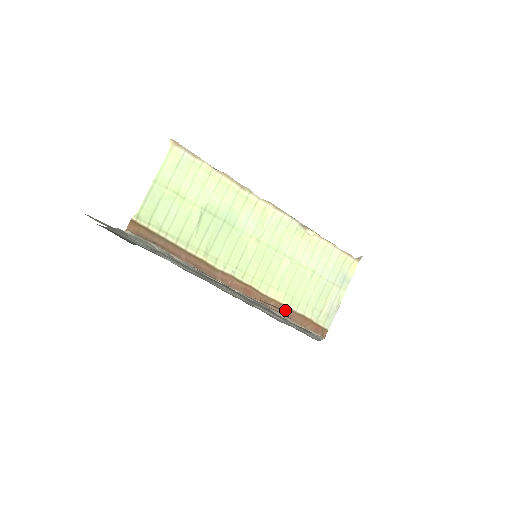
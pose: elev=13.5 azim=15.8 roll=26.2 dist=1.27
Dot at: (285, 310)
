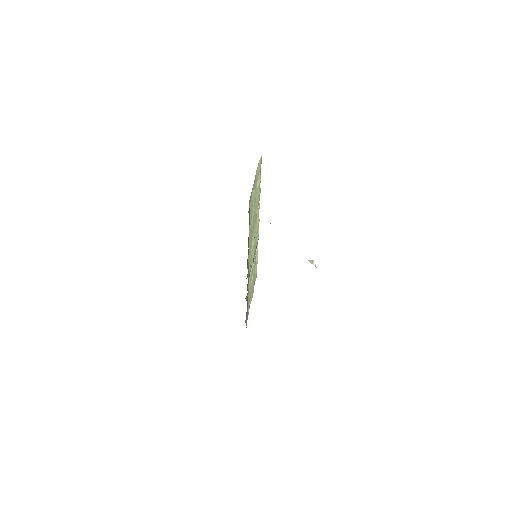
Dot at: occluded
